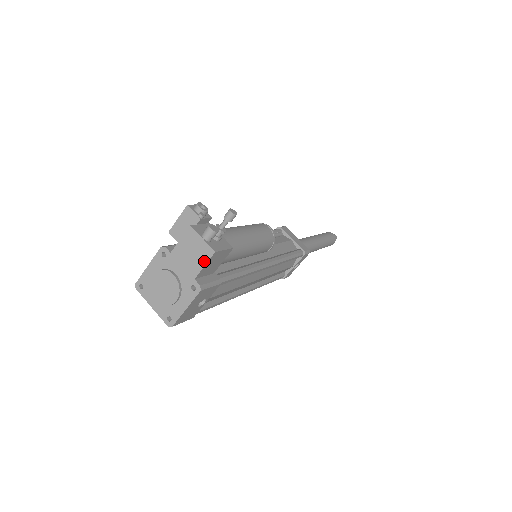
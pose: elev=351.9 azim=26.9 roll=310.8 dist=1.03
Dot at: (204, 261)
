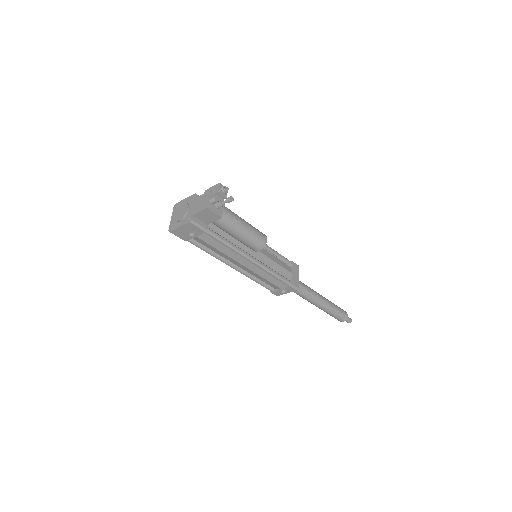
Dot at: (201, 209)
